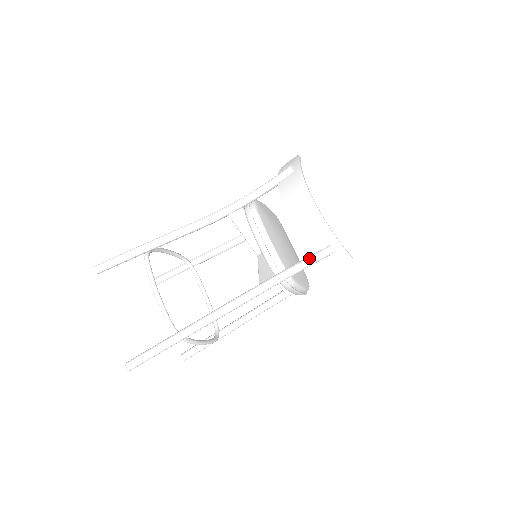
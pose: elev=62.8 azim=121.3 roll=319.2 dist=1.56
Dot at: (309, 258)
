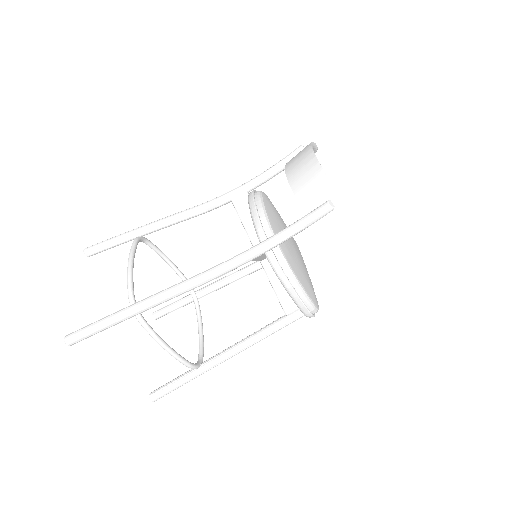
Dot at: (302, 217)
